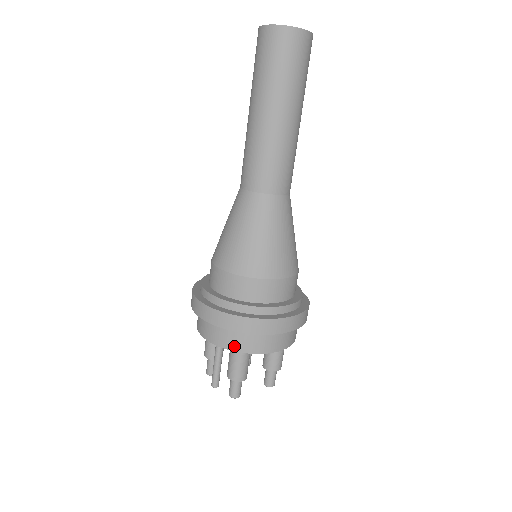
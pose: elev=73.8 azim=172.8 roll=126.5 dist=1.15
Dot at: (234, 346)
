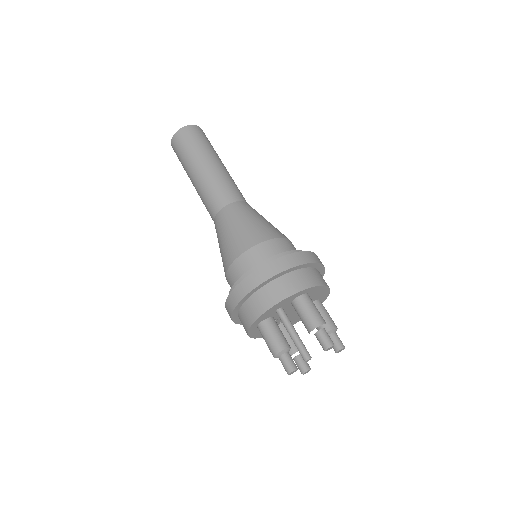
Dot at: (301, 286)
